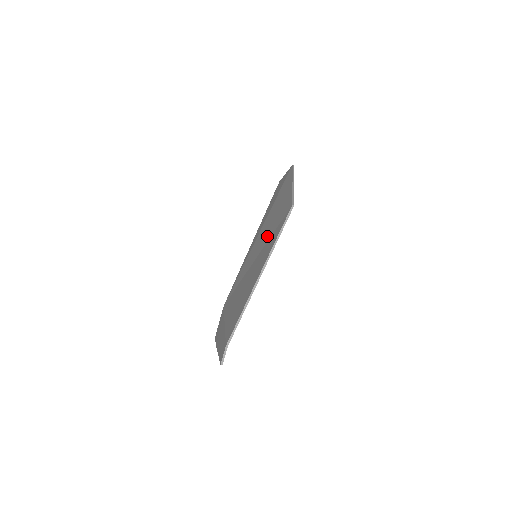
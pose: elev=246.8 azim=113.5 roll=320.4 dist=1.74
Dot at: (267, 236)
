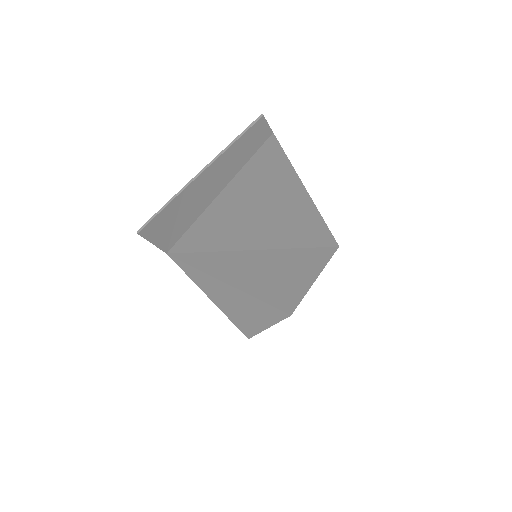
Dot at: (282, 256)
